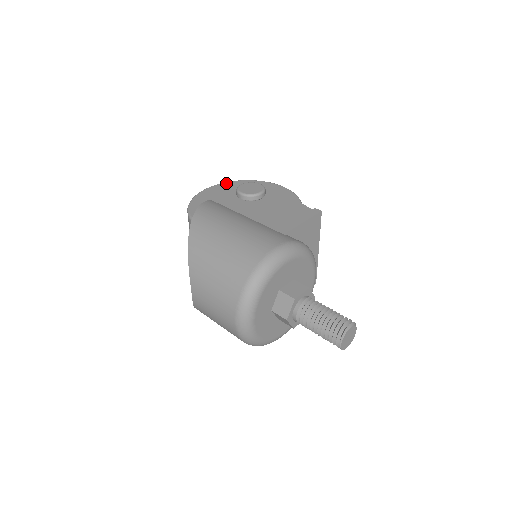
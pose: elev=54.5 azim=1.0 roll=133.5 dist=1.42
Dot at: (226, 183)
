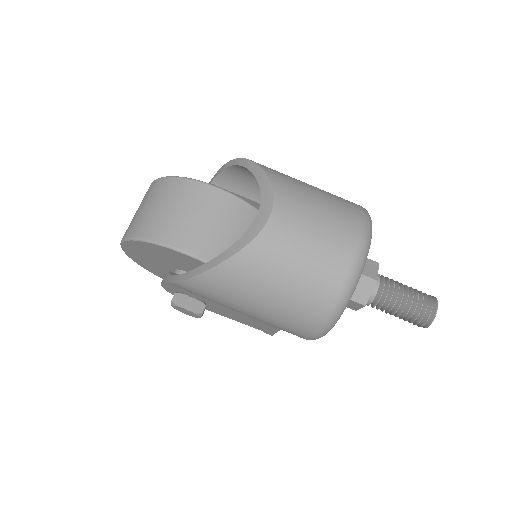
Dot at: occluded
